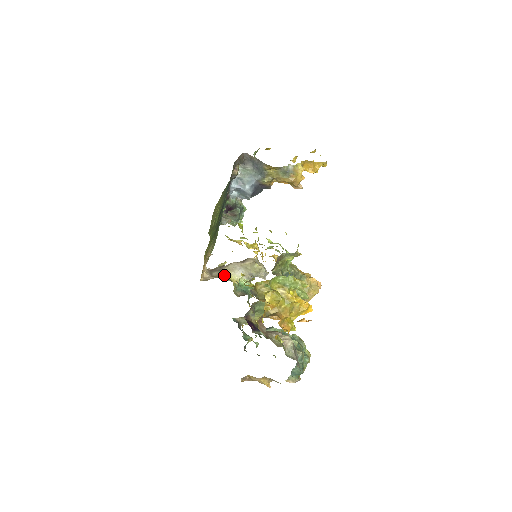
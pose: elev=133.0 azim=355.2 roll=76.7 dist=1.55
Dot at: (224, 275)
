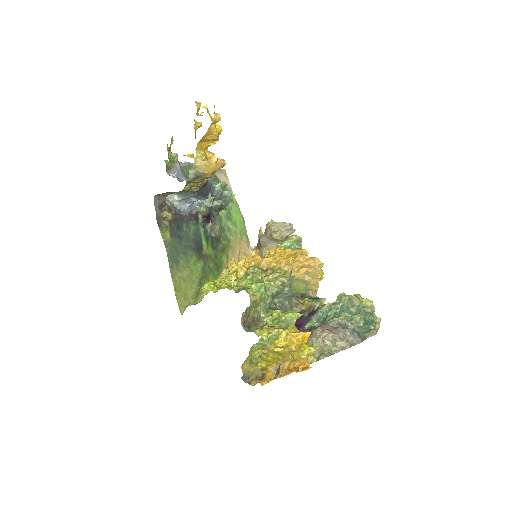
Dot at: occluded
